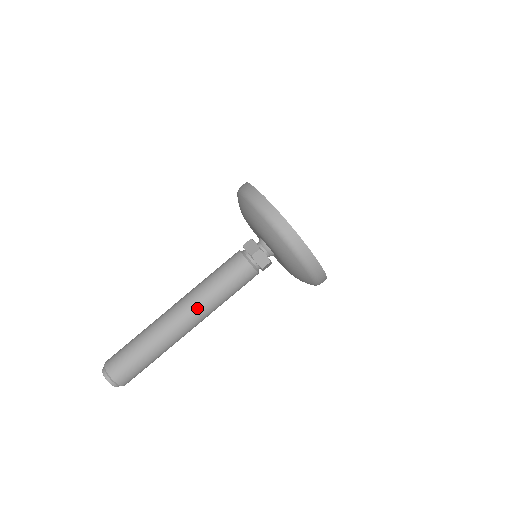
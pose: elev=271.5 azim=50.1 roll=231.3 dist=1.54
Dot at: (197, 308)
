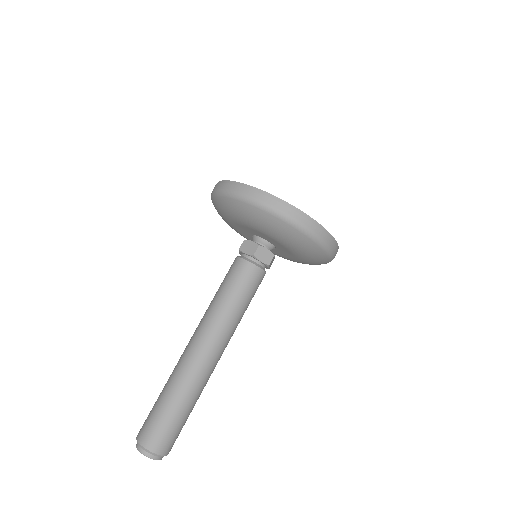
Dot at: (217, 334)
